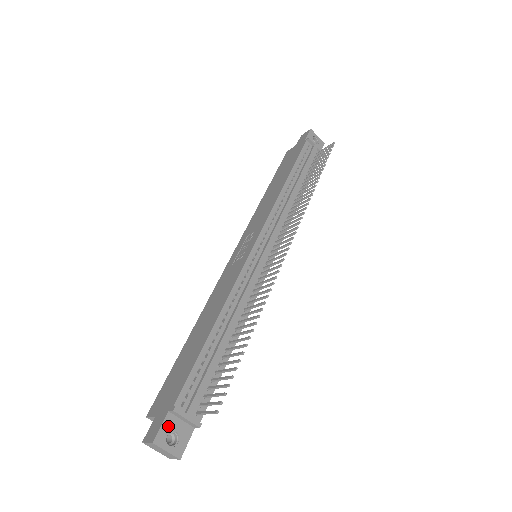
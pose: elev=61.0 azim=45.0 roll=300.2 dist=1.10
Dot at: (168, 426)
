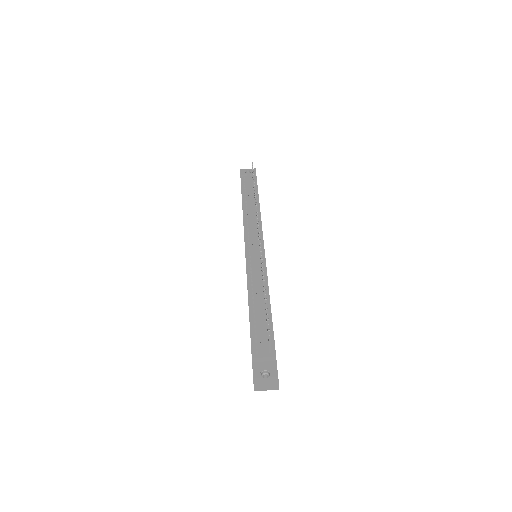
Dot at: (257, 369)
